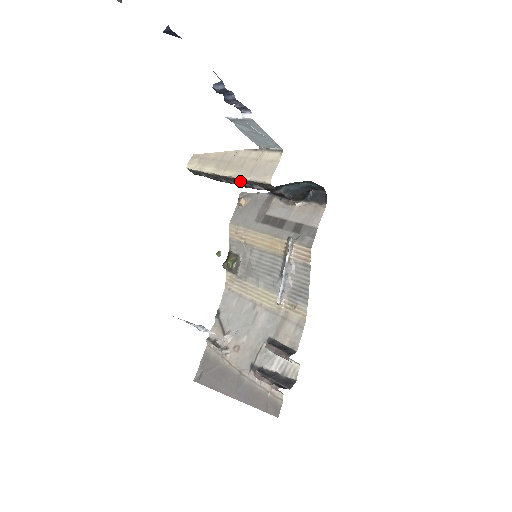
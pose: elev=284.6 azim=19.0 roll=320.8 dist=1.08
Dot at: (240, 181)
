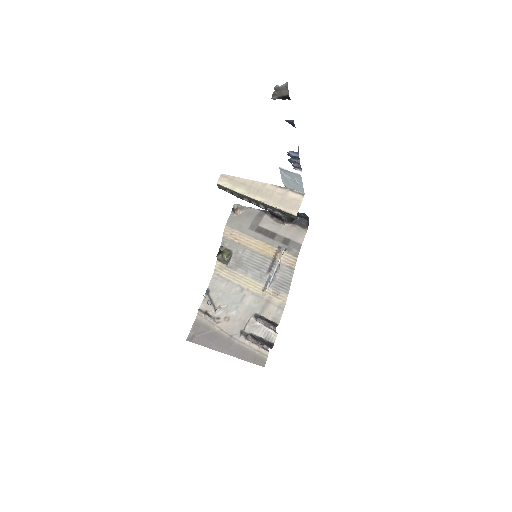
Dot at: (266, 206)
